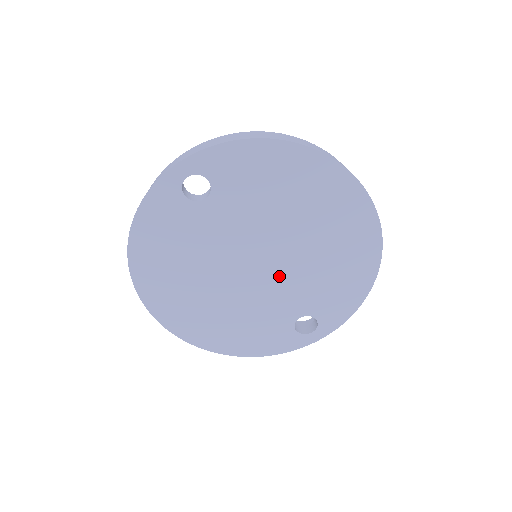
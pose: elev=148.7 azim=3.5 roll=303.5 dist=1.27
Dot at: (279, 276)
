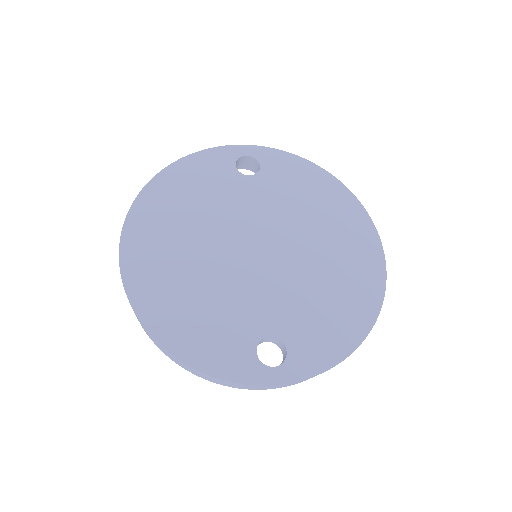
Dot at: (272, 273)
